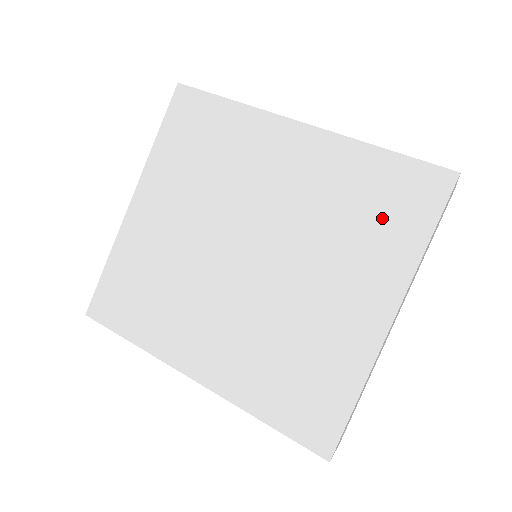
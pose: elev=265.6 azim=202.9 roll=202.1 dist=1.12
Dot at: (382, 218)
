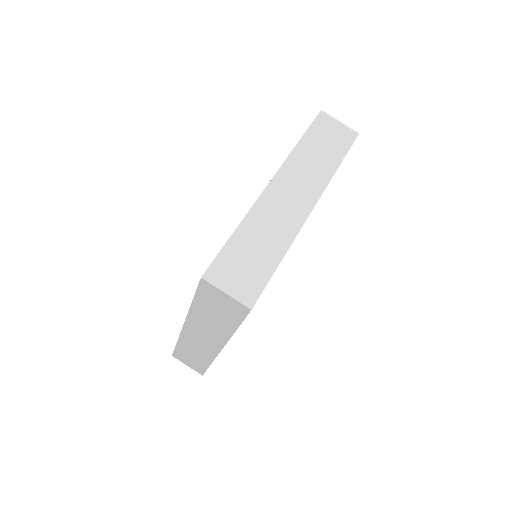
Dot at: occluded
